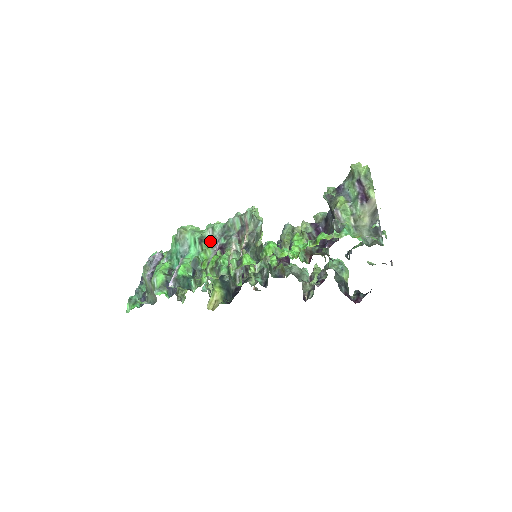
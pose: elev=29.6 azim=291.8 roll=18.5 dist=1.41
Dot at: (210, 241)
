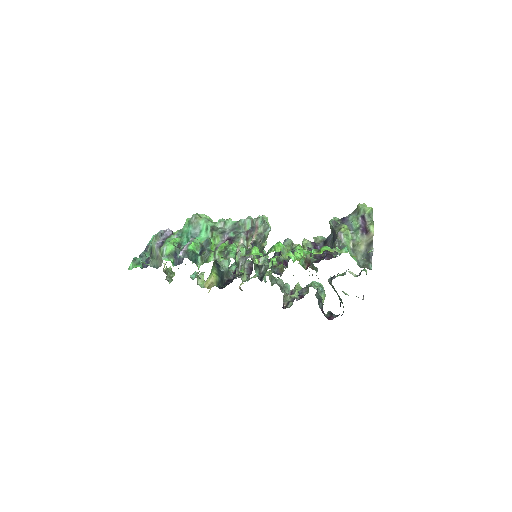
Dot at: (220, 232)
